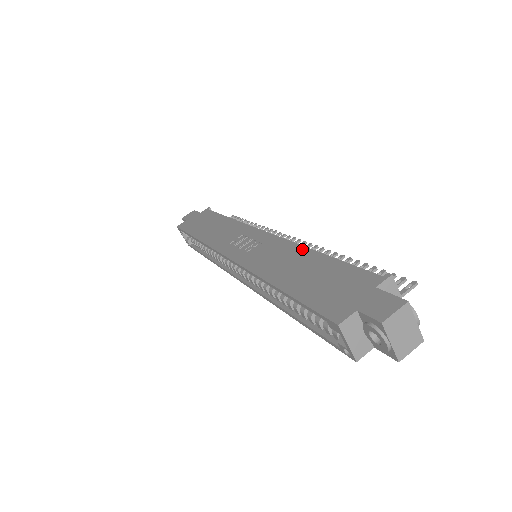
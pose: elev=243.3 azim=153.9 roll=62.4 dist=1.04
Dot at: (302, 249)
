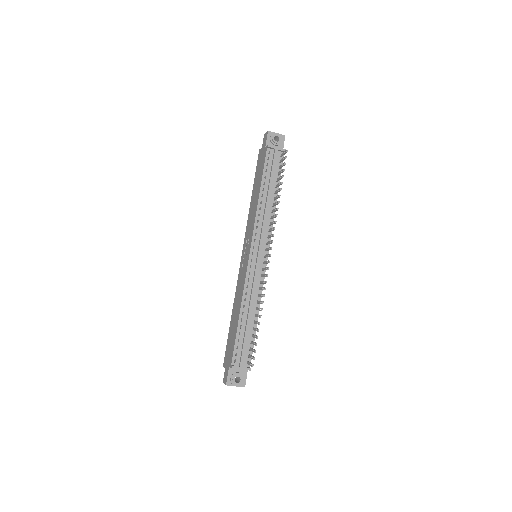
Dot at: (240, 303)
